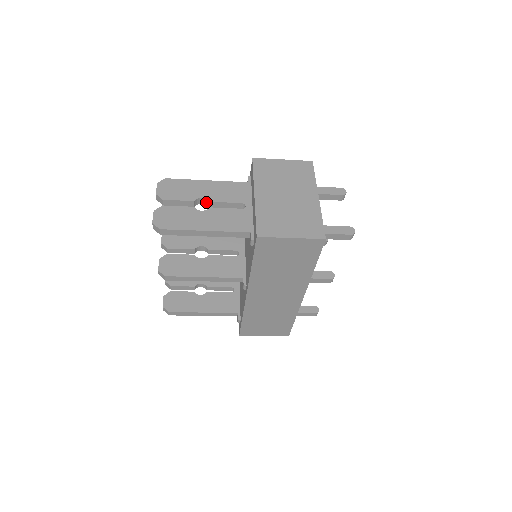
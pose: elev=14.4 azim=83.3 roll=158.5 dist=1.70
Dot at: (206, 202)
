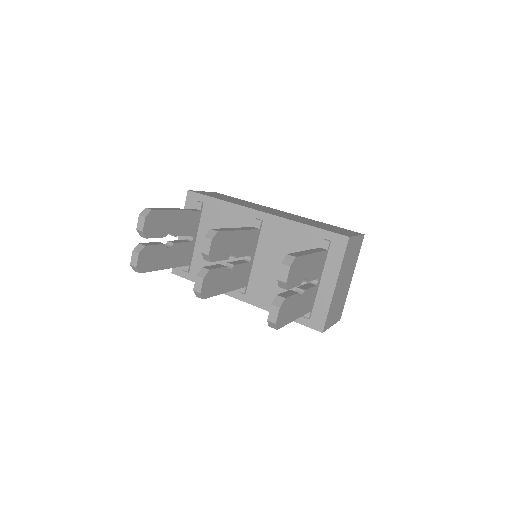
Dot at: occluded
